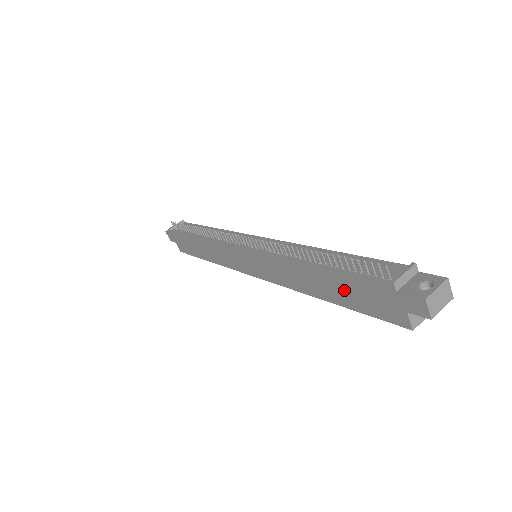
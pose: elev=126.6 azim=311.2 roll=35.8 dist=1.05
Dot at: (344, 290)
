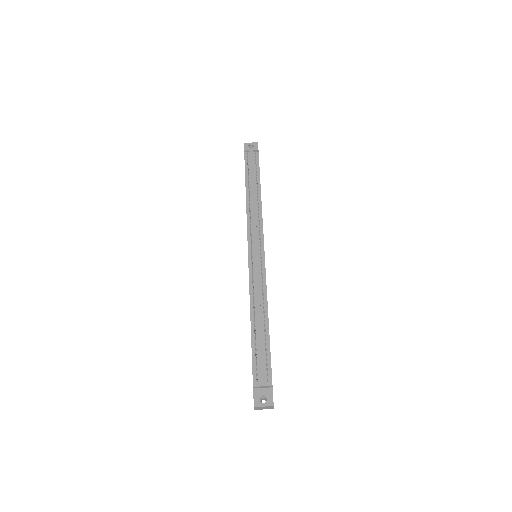
Dot at: occluded
